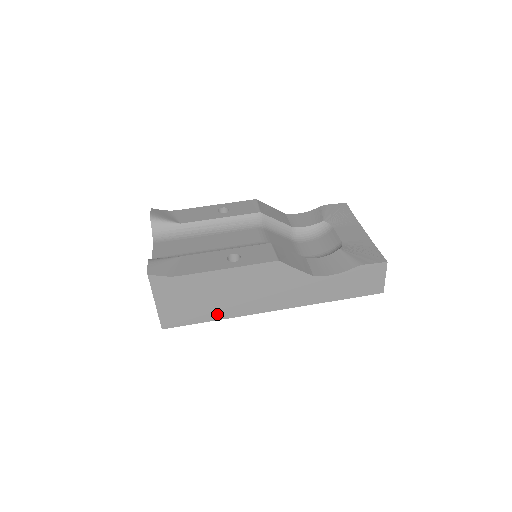
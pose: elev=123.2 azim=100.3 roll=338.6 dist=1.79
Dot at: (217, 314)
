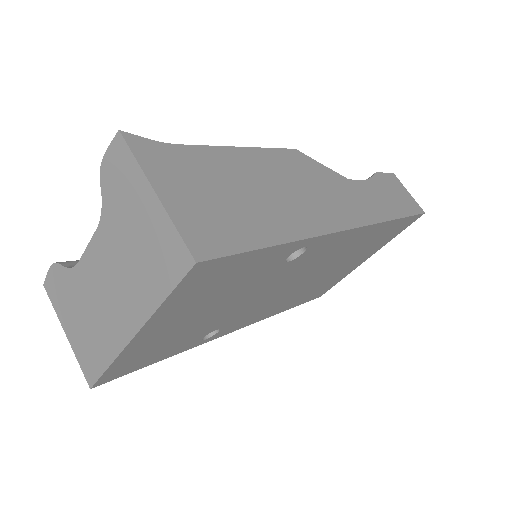
Dot at: (277, 230)
